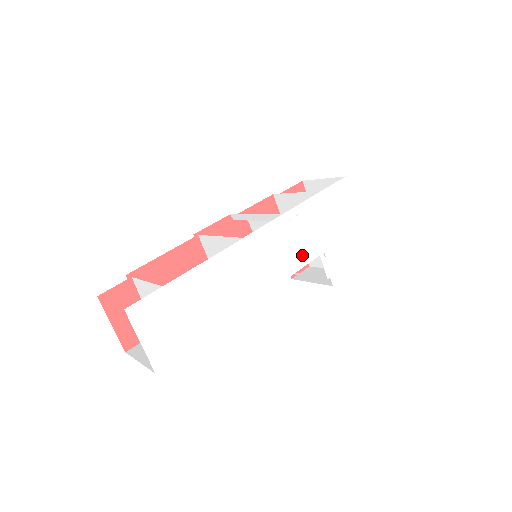
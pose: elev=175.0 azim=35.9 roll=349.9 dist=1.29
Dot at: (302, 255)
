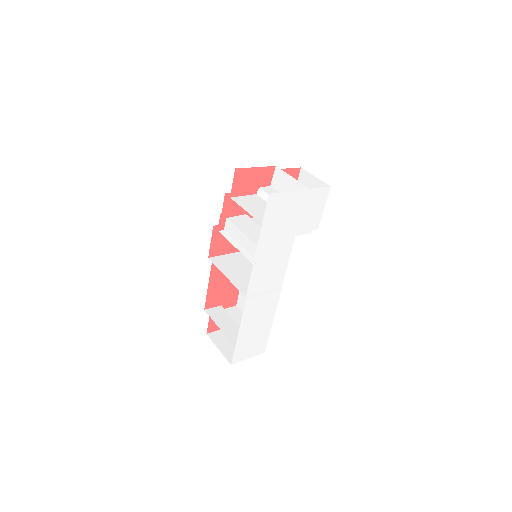
Dot at: (284, 254)
